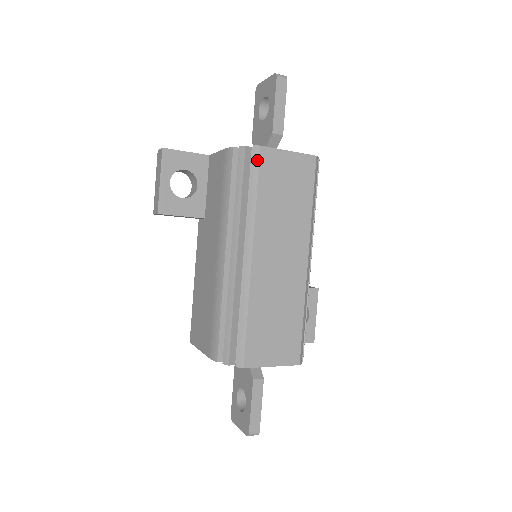
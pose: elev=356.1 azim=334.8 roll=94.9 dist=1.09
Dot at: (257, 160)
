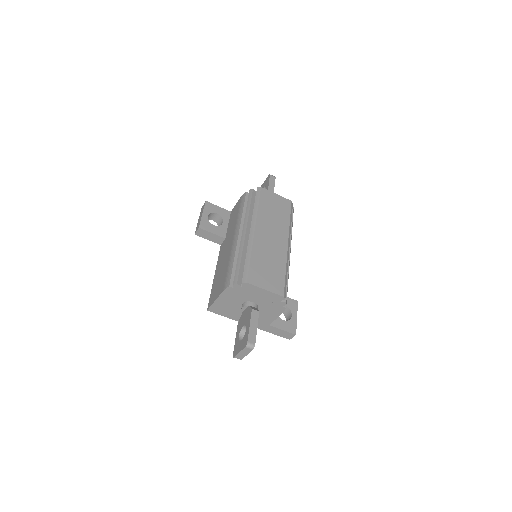
Dot at: (259, 192)
